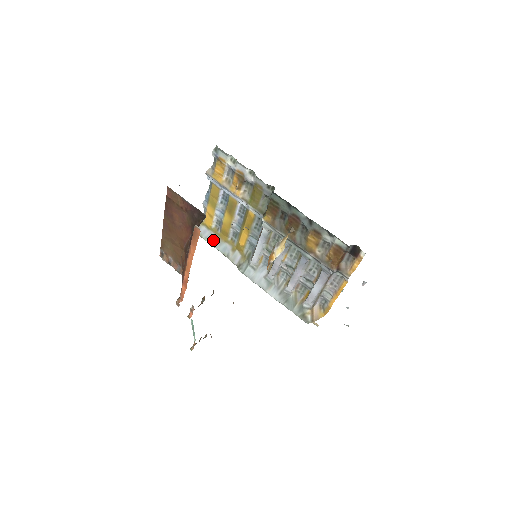
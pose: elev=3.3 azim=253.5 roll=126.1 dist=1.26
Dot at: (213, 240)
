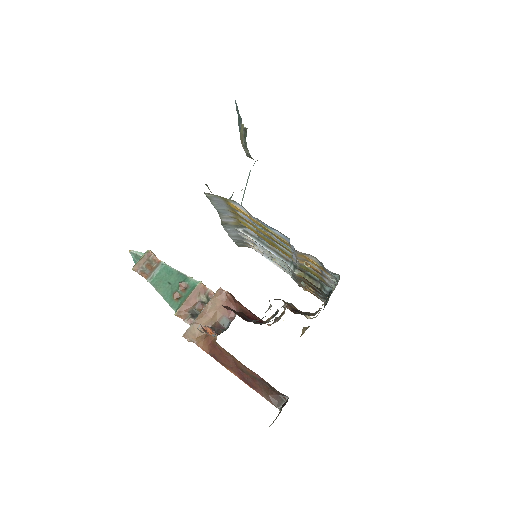
Dot at: (220, 206)
